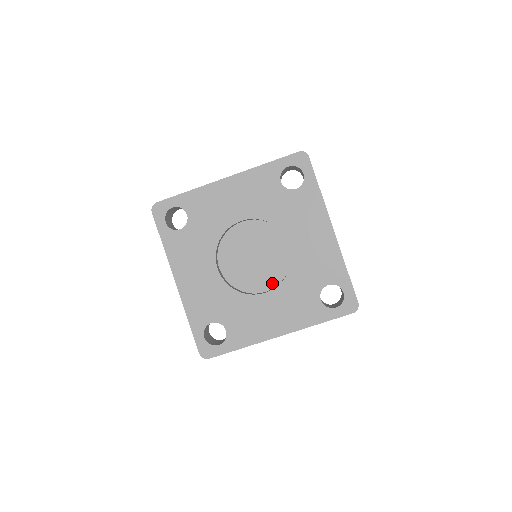
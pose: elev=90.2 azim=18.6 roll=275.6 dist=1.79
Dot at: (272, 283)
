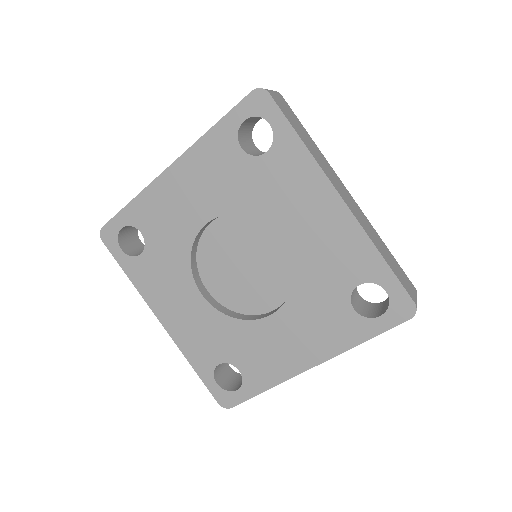
Dot at: (280, 296)
